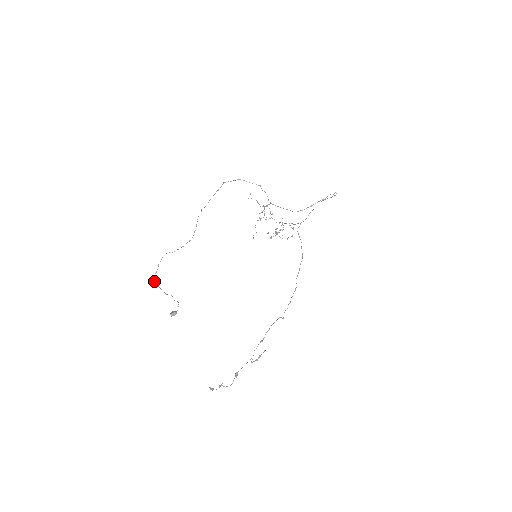
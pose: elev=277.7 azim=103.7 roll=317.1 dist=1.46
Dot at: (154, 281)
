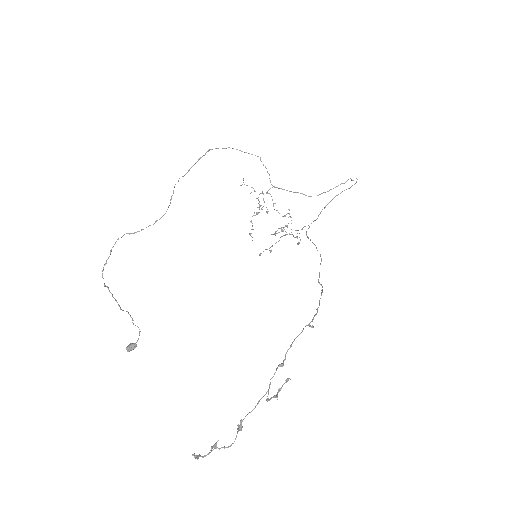
Dot at: (102, 277)
